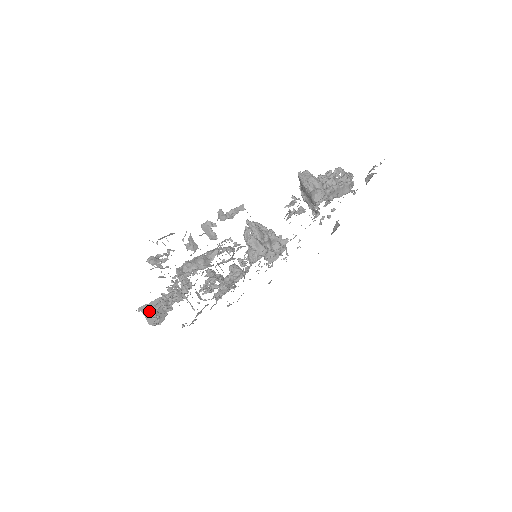
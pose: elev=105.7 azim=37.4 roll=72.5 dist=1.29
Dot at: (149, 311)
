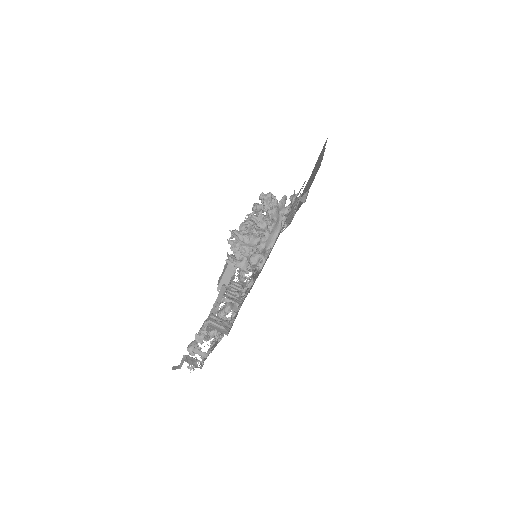
Dot at: occluded
